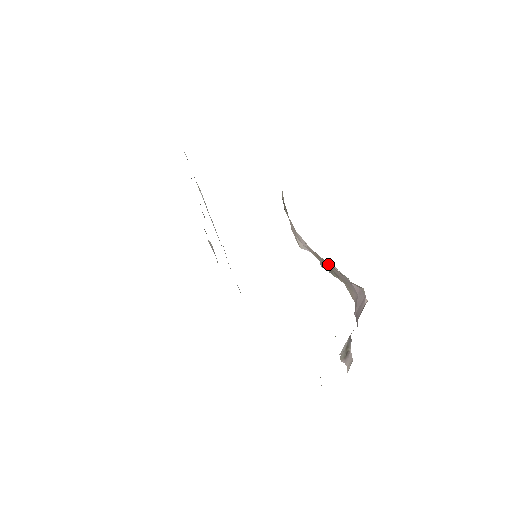
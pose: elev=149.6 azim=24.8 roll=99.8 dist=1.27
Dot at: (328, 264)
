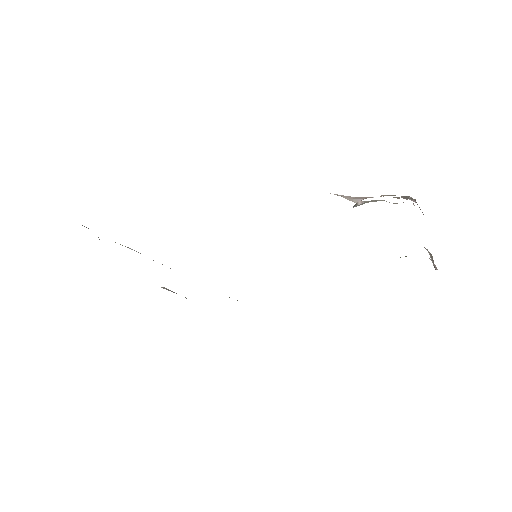
Dot at: occluded
